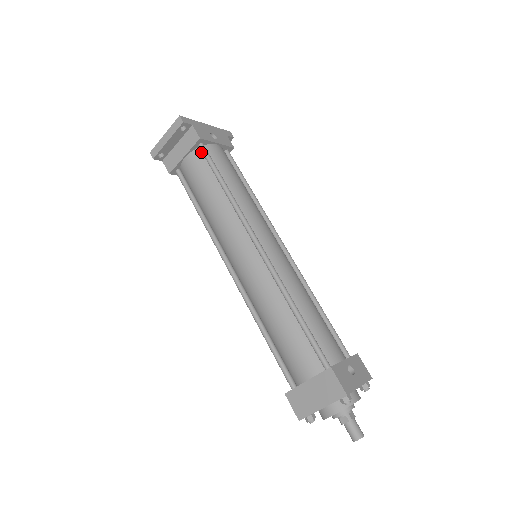
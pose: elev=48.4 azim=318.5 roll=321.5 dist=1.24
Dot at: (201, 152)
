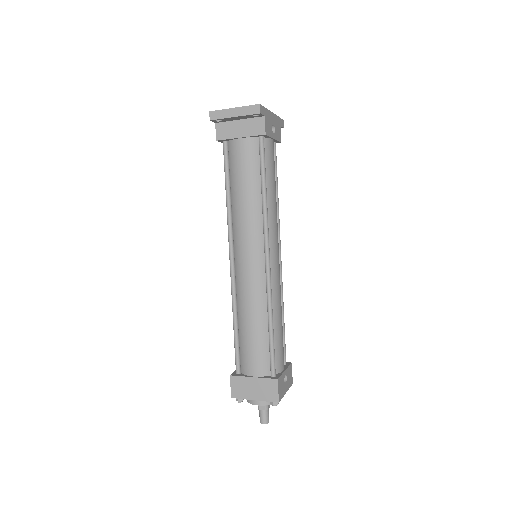
Dot at: (258, 143)
